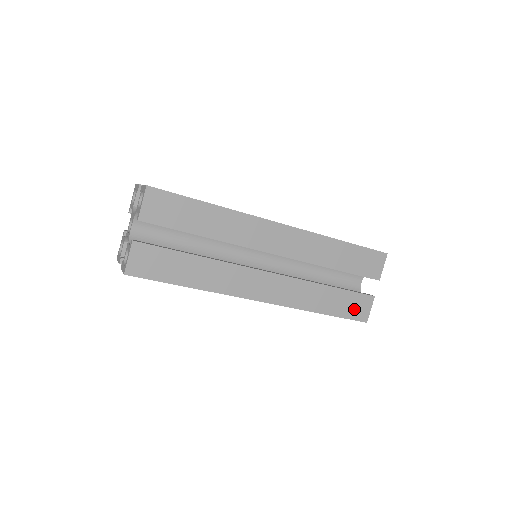
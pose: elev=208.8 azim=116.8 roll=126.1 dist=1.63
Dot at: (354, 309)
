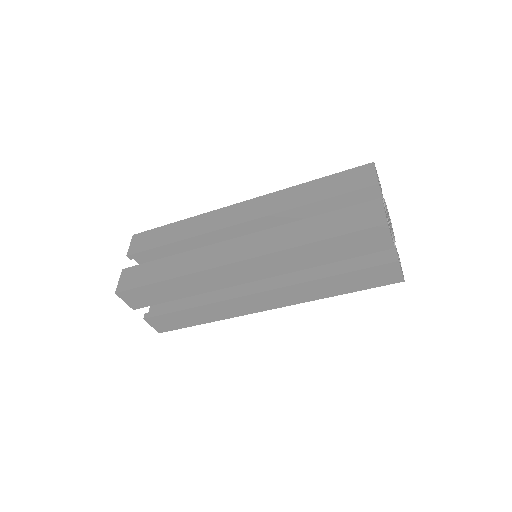
Dot at: (378, 279)
